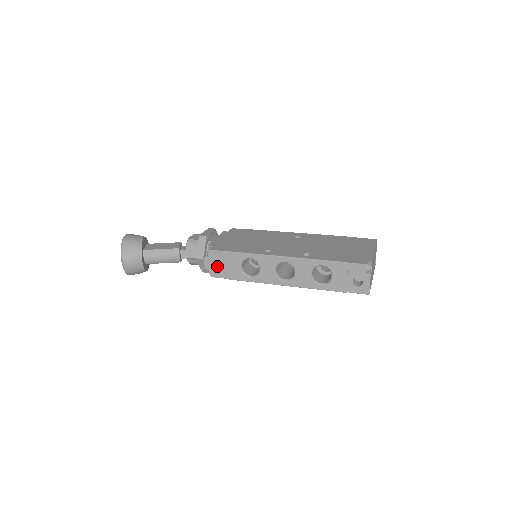
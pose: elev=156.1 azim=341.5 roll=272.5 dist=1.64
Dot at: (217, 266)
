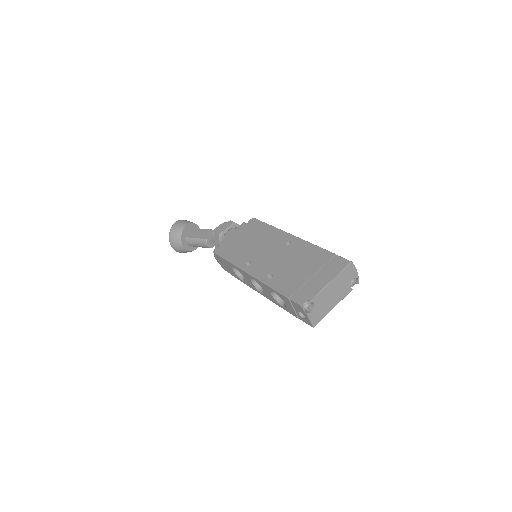
Dot at: (223, 264)
